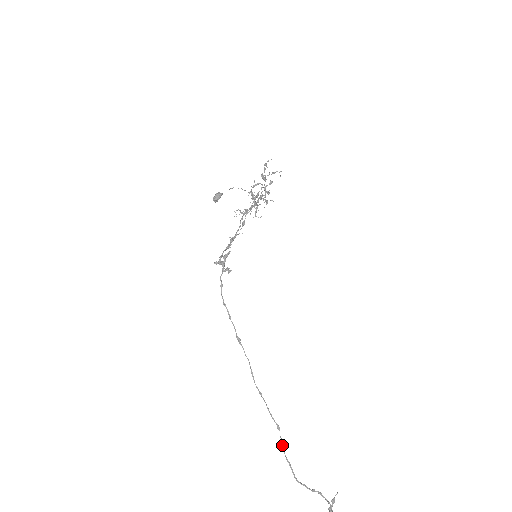
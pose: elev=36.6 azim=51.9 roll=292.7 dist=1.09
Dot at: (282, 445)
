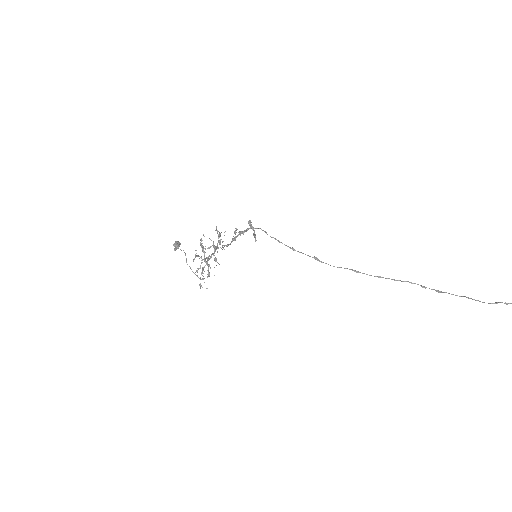
Dot at: (443, 292)
